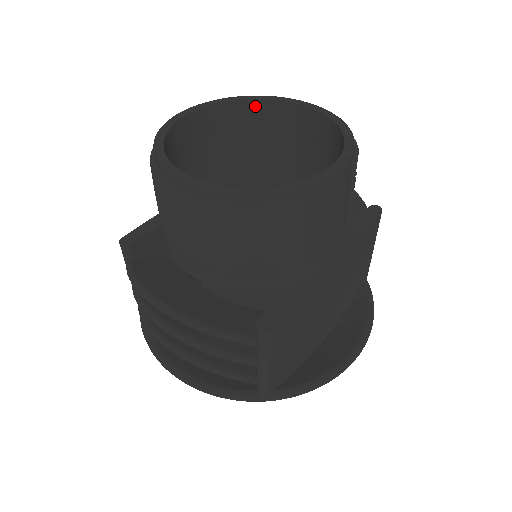
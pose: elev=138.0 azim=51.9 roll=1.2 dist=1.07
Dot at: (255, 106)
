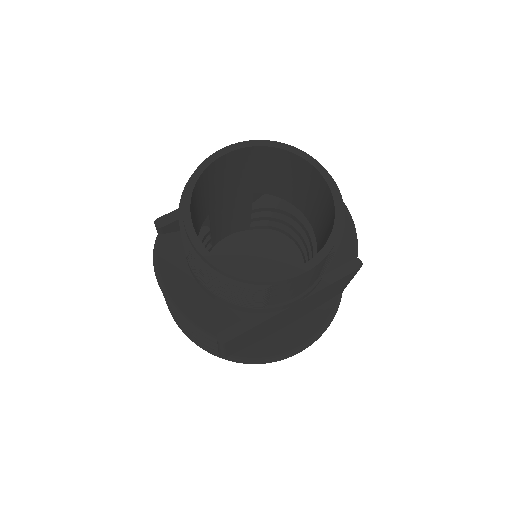
Dot at: (288, 155)
